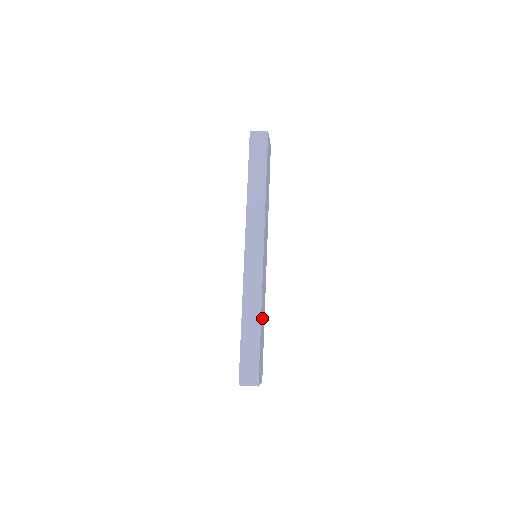
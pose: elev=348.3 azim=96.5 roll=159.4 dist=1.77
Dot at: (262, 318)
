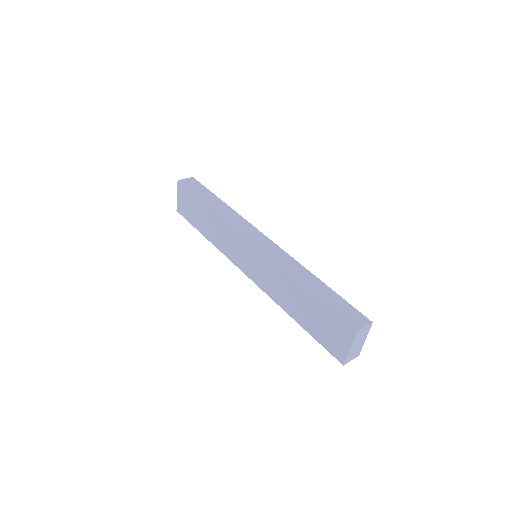
Dot at: occluded
